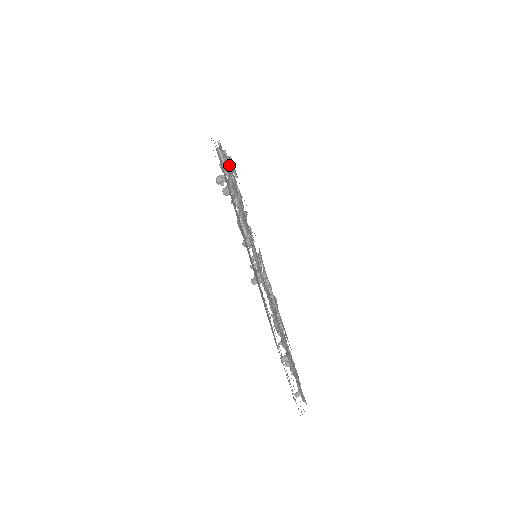
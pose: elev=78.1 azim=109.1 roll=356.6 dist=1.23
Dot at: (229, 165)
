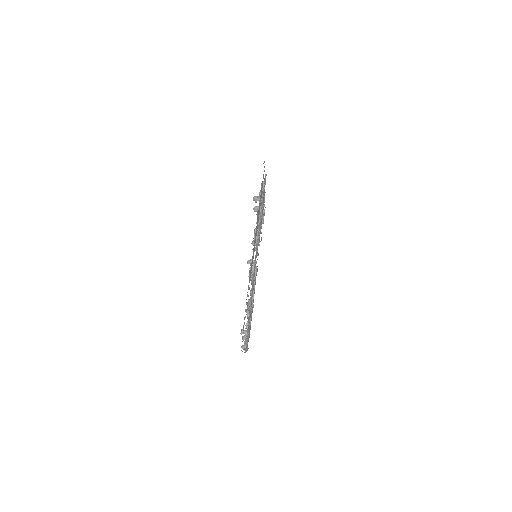
Dot at: occluded
